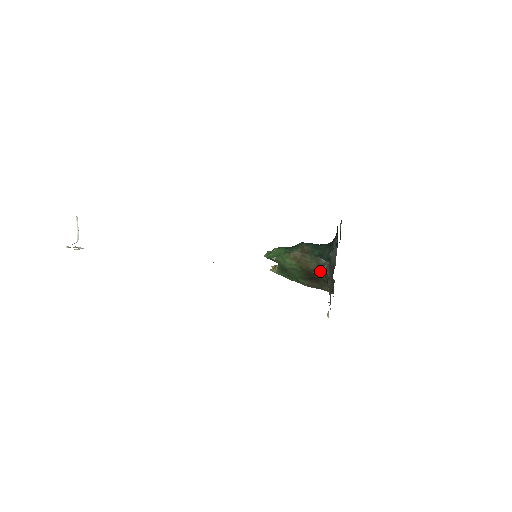
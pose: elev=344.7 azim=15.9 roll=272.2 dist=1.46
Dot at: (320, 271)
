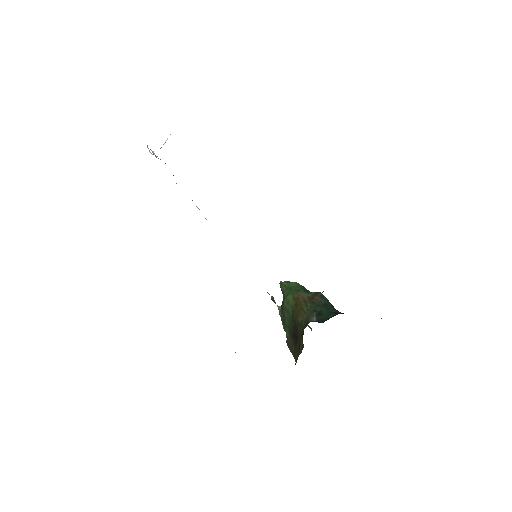
Dot at: (302, 328)
